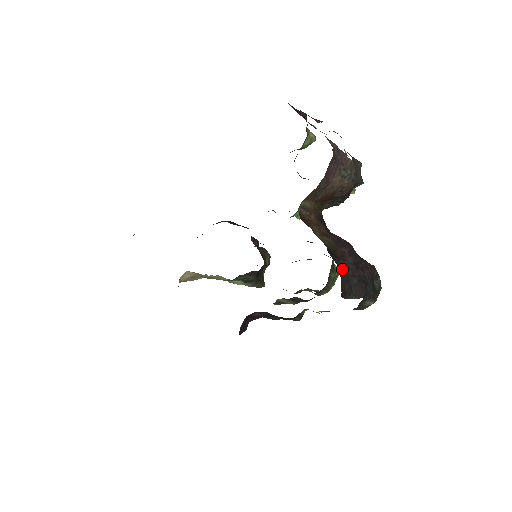
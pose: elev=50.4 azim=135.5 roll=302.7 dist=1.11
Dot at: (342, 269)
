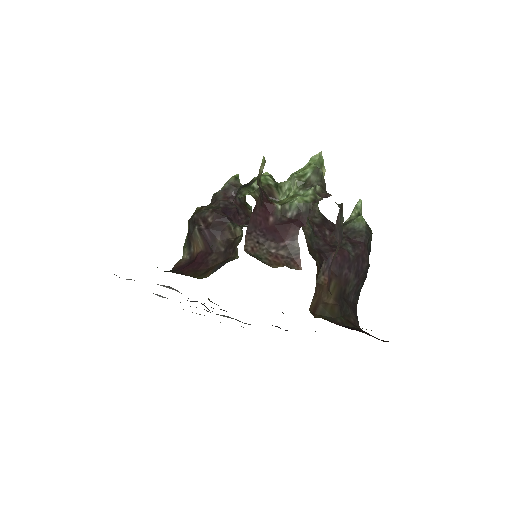
Dot at: (350, 295)
